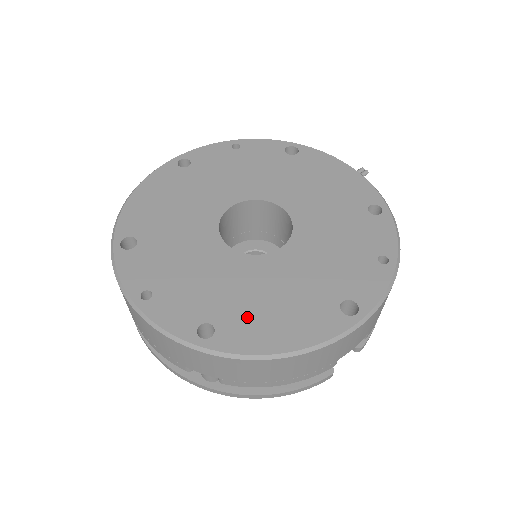
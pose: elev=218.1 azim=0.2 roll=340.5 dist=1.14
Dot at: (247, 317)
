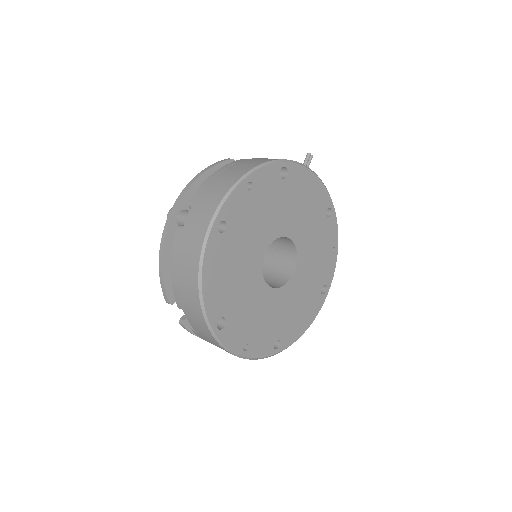
Dot at: (290, 325)
